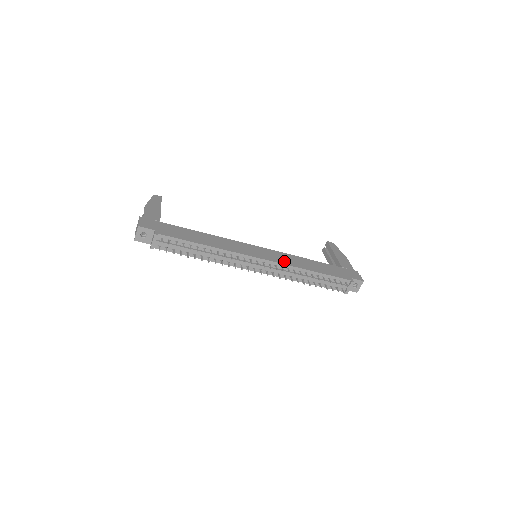
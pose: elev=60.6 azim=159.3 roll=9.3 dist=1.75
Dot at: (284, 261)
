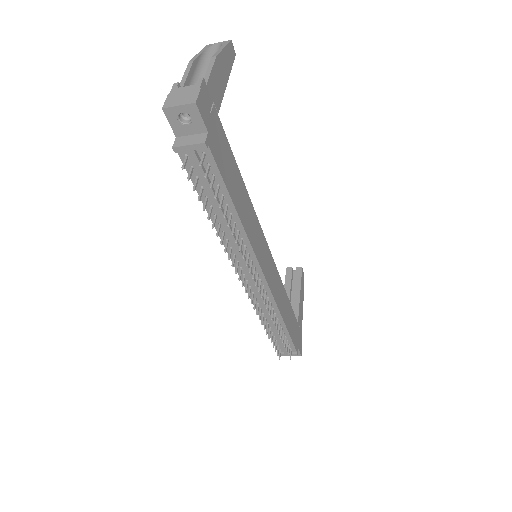
Dot at: (276, 292)
